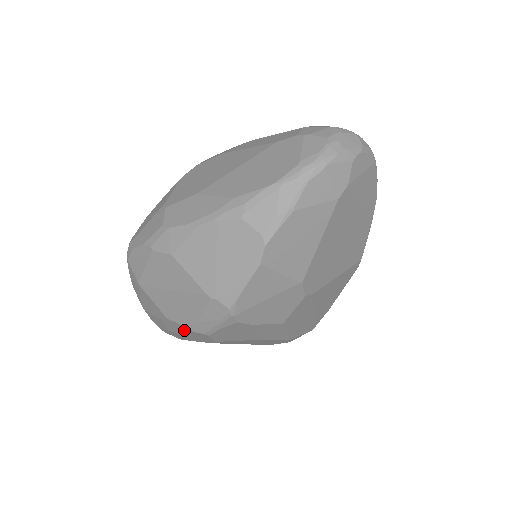
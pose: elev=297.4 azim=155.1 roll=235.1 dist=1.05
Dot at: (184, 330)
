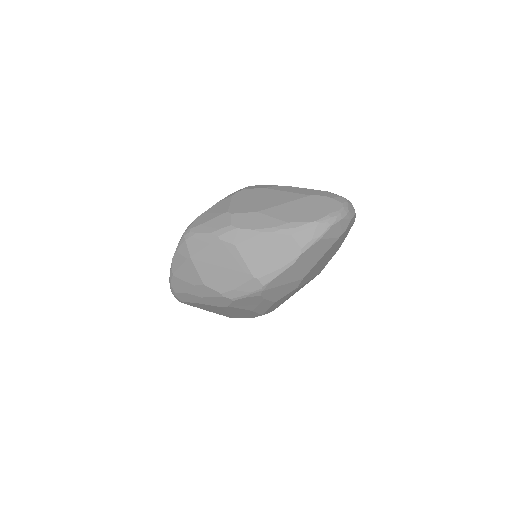
Dot at: (212, 294)
